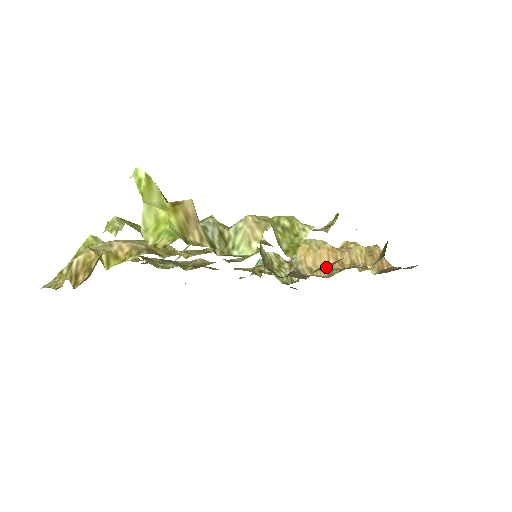
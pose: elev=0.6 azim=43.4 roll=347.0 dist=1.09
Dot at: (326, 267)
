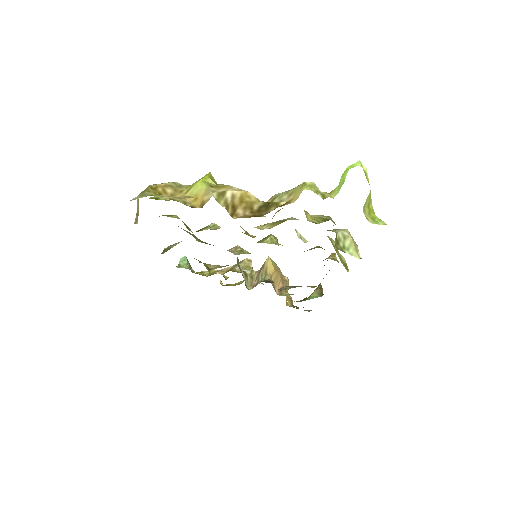
Dot at: (277, 287)
